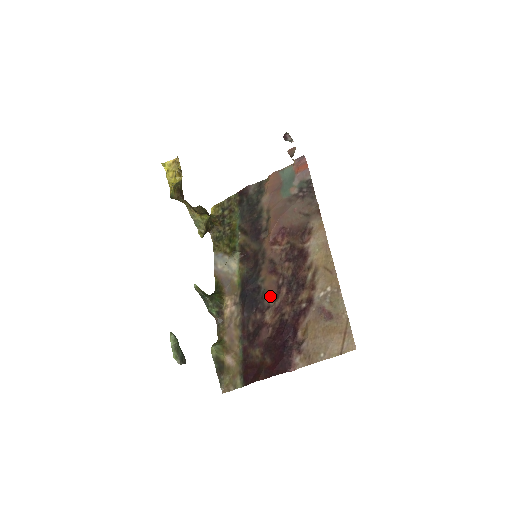
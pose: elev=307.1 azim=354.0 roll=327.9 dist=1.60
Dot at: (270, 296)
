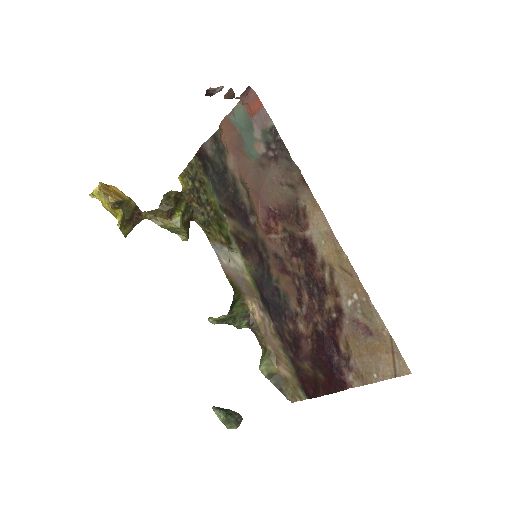
Dot at: (293, 300)
